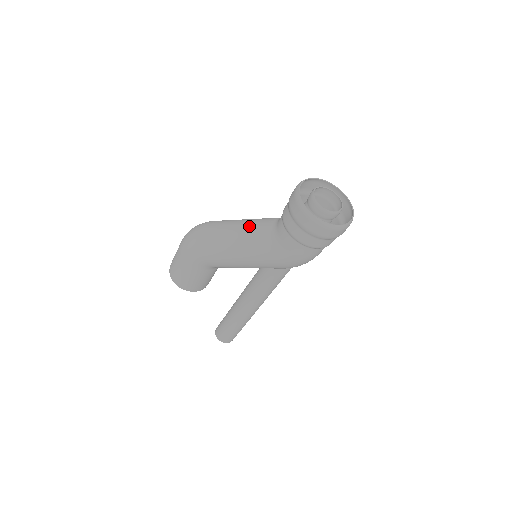
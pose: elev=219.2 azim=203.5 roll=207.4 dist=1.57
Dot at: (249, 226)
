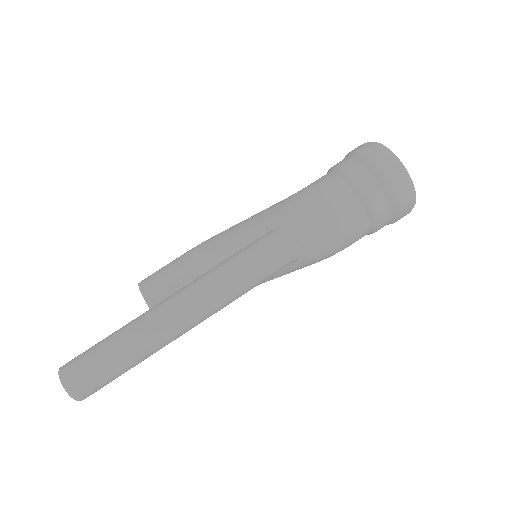
Dot at: occluded
